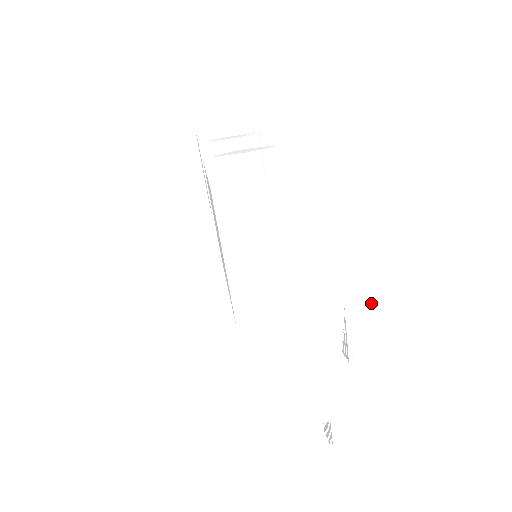
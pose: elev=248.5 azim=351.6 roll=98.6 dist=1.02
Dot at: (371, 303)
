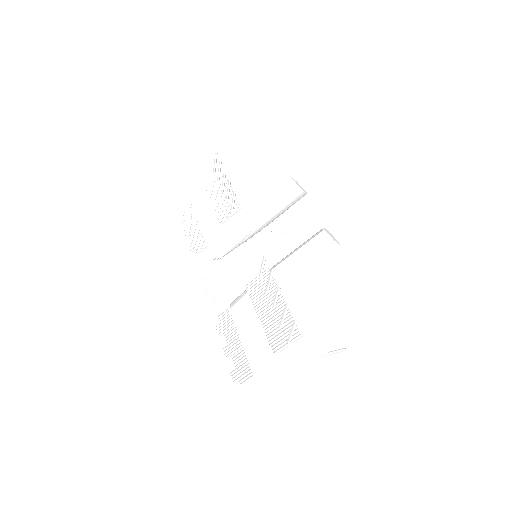
Dot at: occluded
